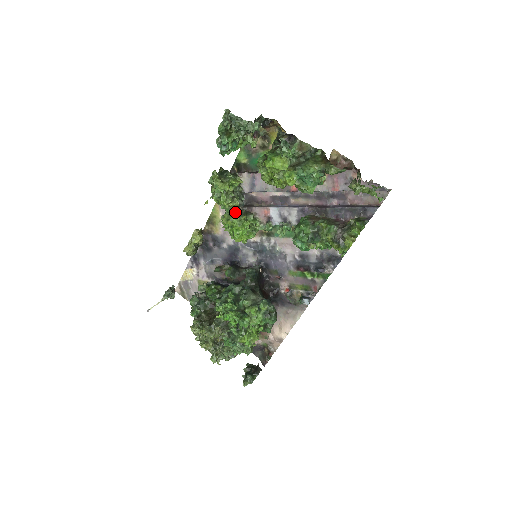
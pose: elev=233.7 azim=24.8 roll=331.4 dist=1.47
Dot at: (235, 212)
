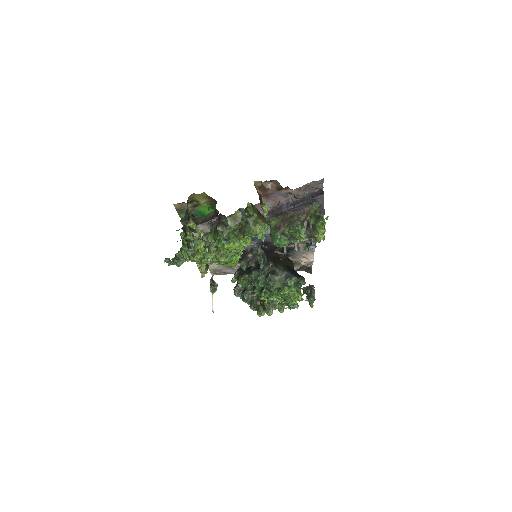
Dot at: (219, 255)
